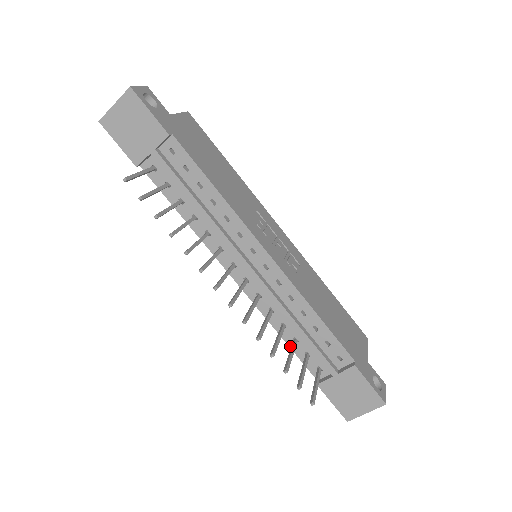
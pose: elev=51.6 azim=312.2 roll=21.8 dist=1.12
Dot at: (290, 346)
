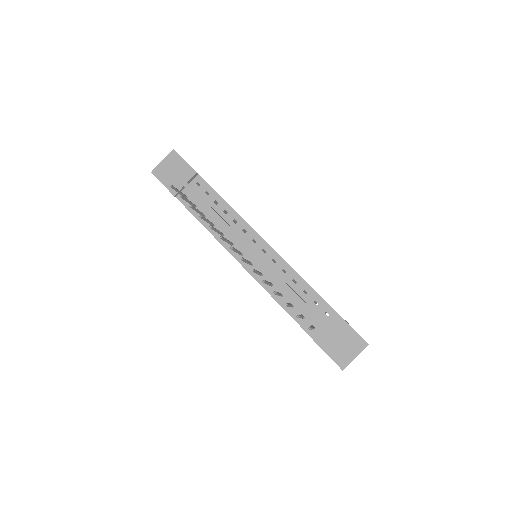
Dot at: (288, 312)
